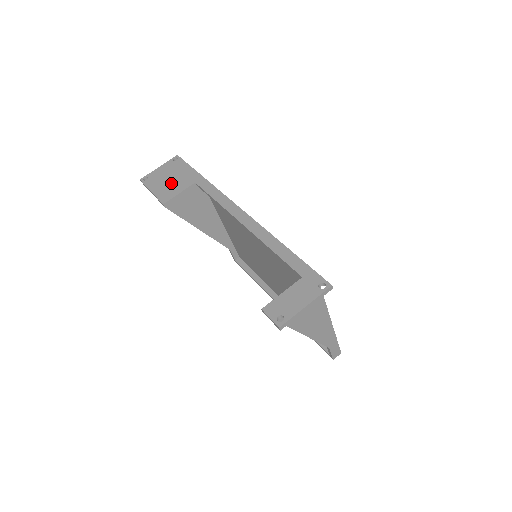
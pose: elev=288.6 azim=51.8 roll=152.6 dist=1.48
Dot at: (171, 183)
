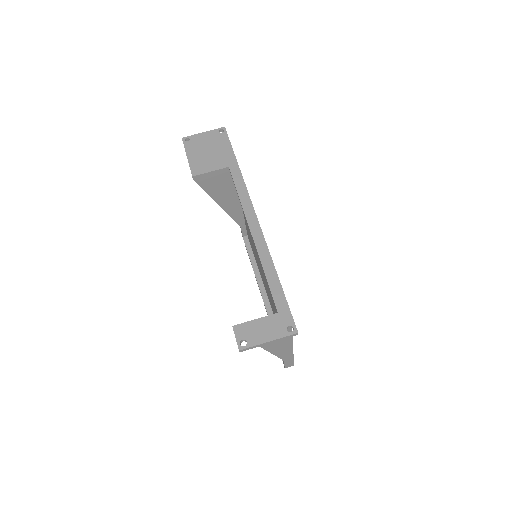
Dot at: (208, 156)
